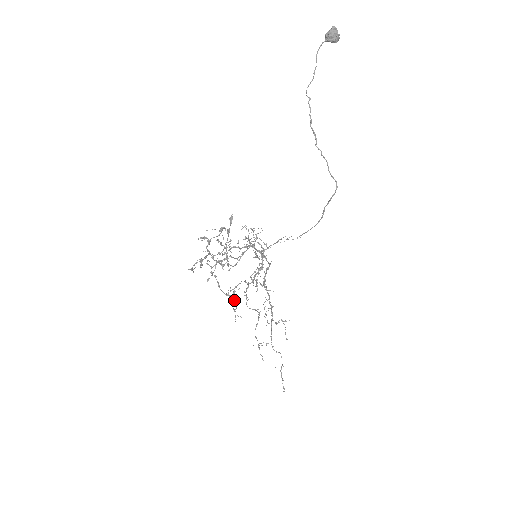
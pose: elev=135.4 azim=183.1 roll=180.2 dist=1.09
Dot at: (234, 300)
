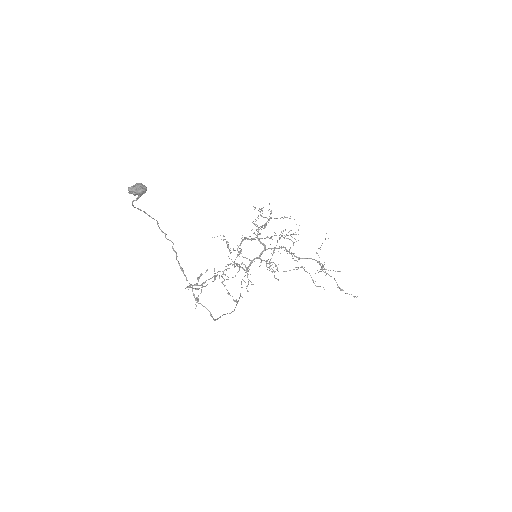
Dot at: (289, 239)
